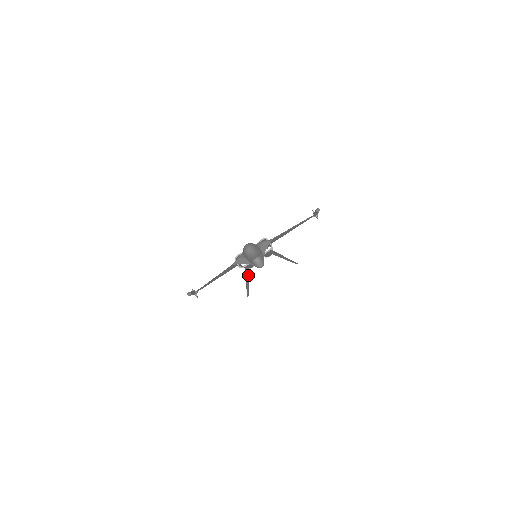
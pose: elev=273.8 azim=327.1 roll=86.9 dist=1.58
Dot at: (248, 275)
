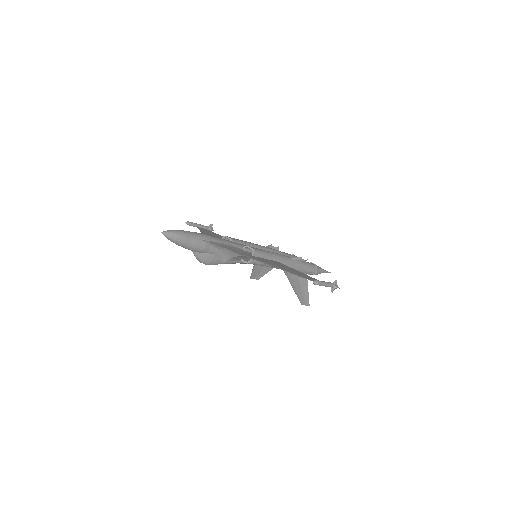
Dot at: occluded
